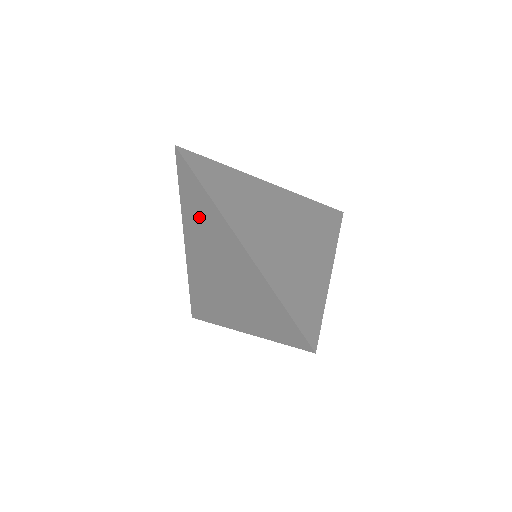
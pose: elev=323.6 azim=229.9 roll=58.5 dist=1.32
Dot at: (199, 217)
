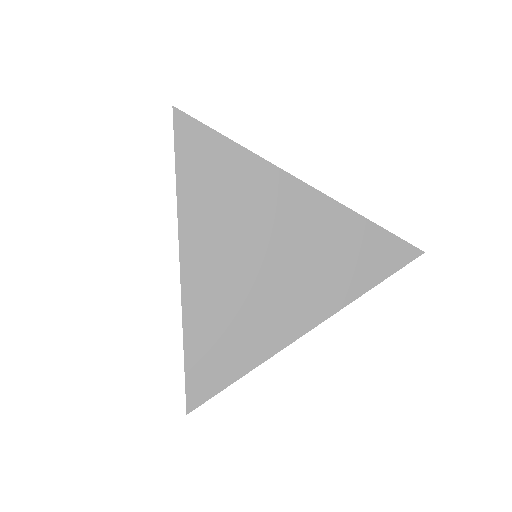
Dot at: occluded
